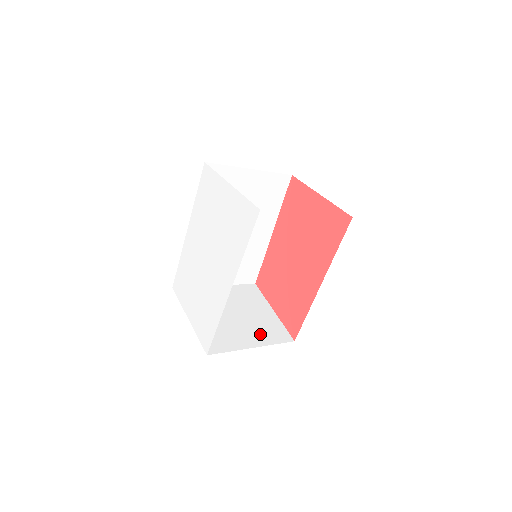
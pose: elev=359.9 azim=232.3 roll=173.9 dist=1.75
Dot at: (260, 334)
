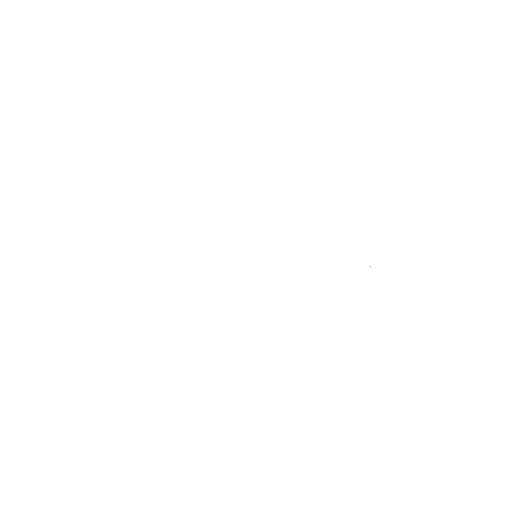
Dot at: occluded
